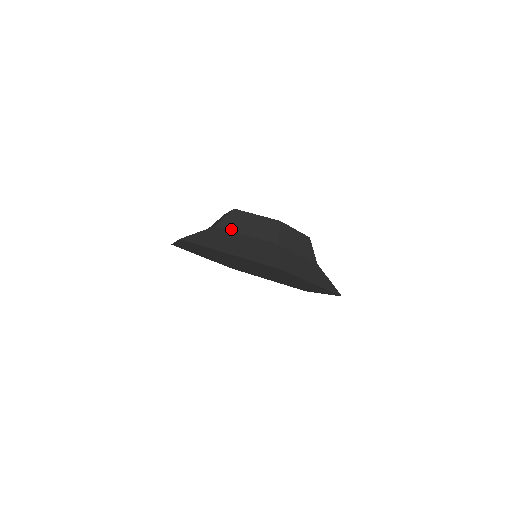
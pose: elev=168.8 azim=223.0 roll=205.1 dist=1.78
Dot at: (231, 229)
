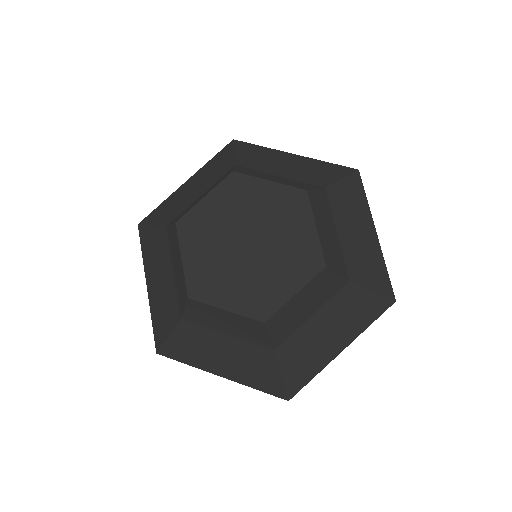
Dot at: (204, 325)
